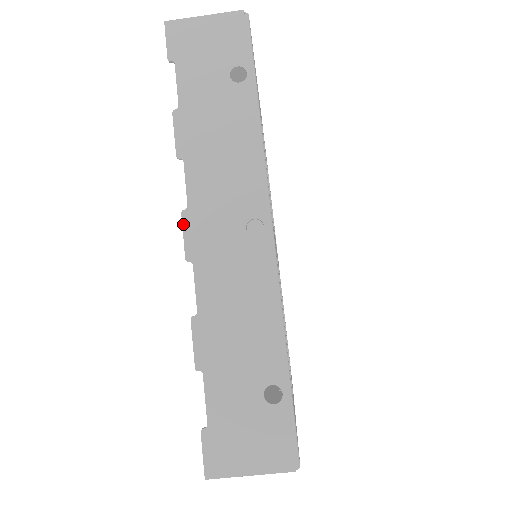
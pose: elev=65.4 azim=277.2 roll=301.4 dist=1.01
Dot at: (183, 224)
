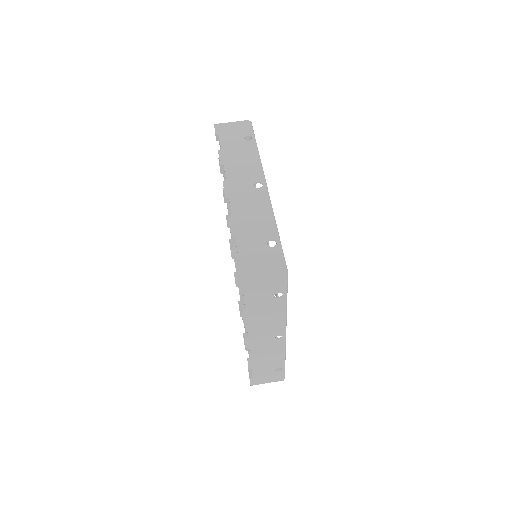
Dot at: (224, 185)
